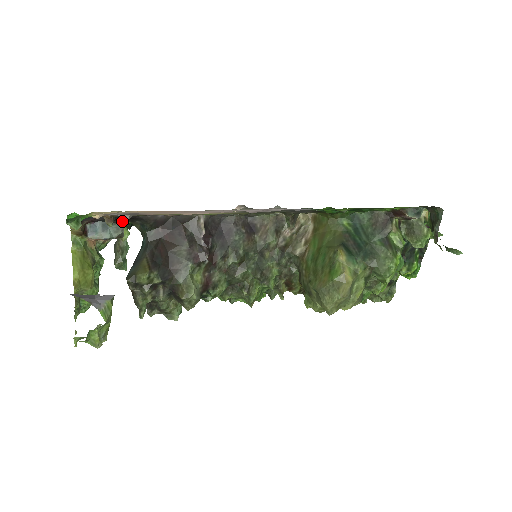
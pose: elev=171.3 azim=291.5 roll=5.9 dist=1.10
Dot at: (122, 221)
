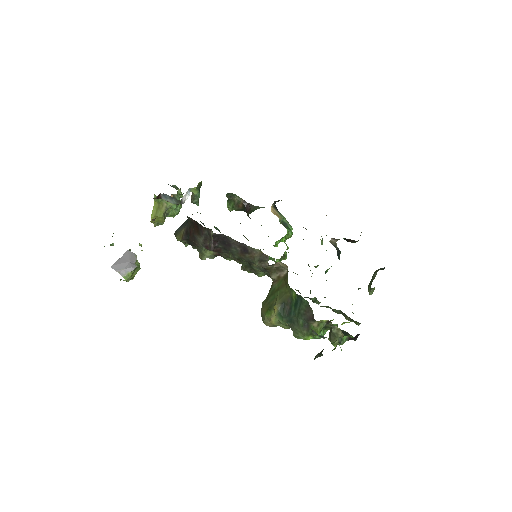
Dot at: (179, 200)
